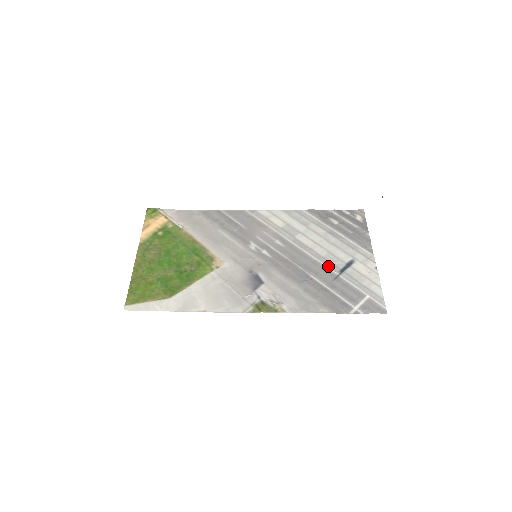
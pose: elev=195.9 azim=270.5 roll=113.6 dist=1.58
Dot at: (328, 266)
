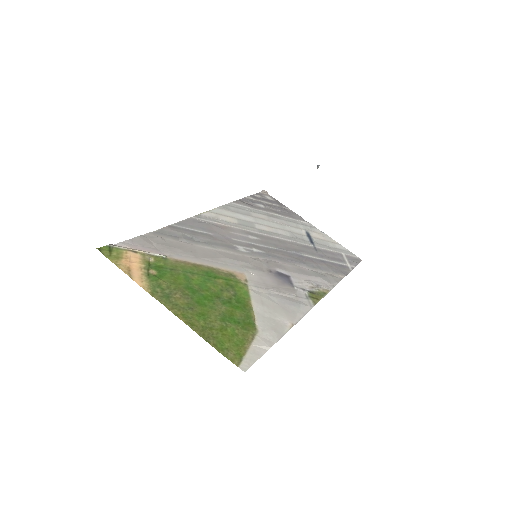
Dot at: (302, 242)
